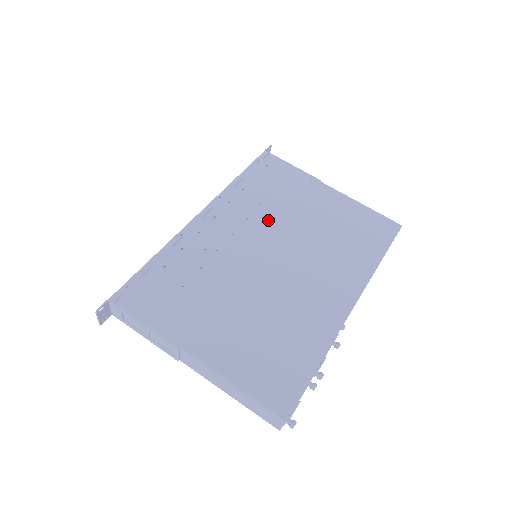
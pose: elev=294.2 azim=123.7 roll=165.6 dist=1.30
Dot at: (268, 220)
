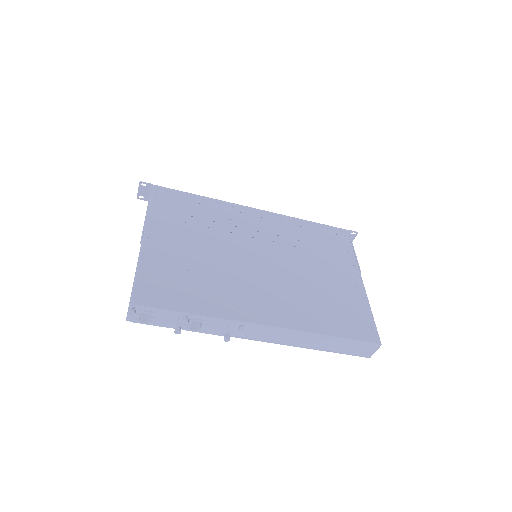
Dot at: (290, 248)
